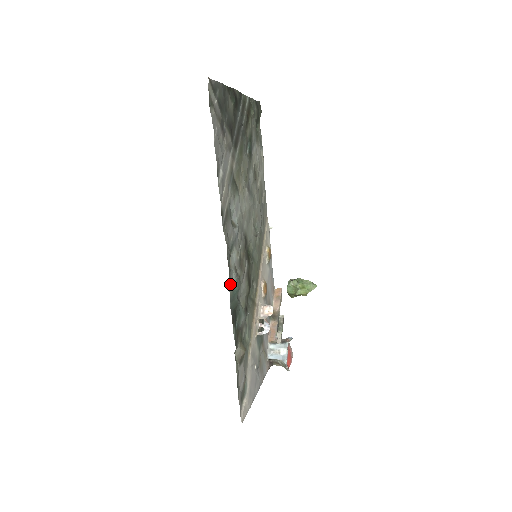
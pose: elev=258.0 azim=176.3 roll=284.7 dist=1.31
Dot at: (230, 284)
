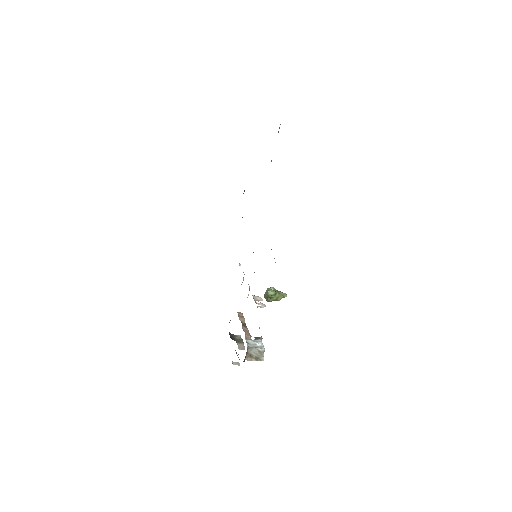
Dot at: occluded
